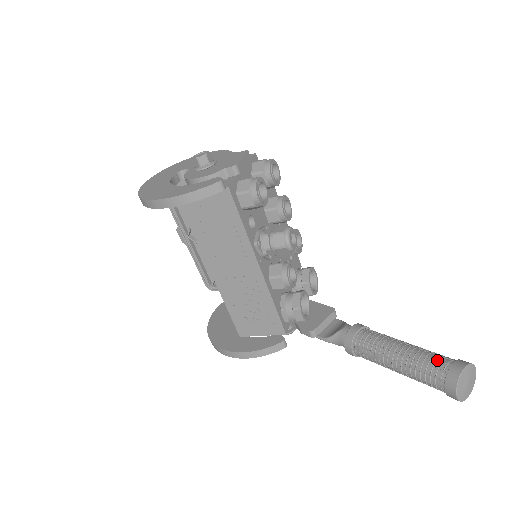
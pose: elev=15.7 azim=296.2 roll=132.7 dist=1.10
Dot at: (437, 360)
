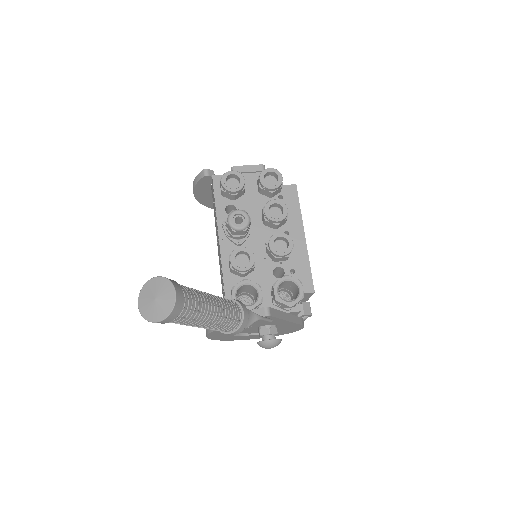
Dot at: occluded
